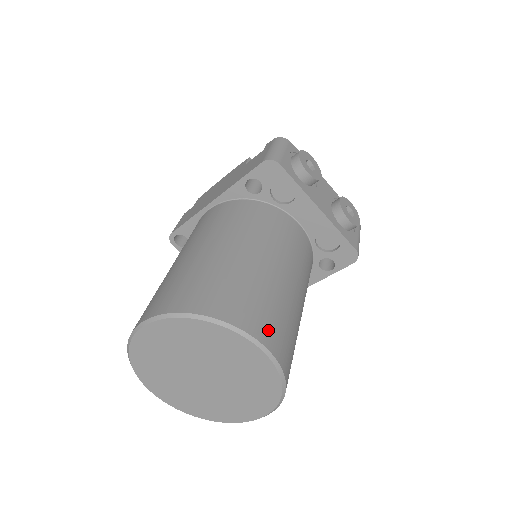
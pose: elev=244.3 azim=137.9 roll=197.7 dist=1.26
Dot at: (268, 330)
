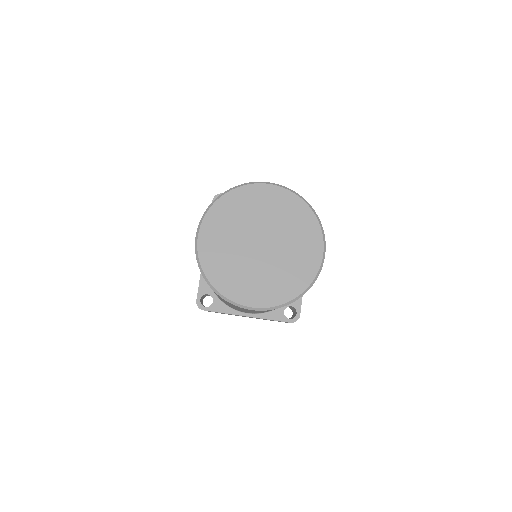
Dot at: occluded
